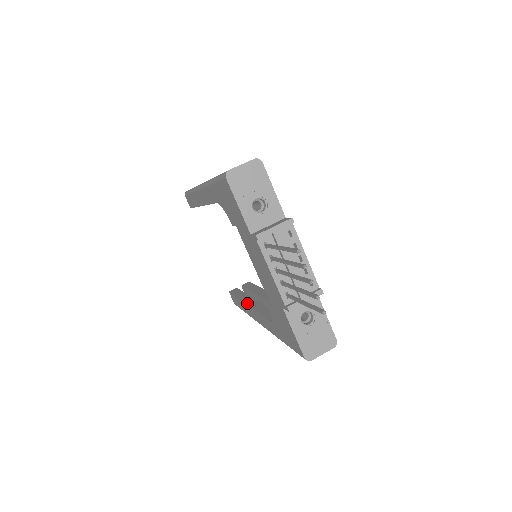
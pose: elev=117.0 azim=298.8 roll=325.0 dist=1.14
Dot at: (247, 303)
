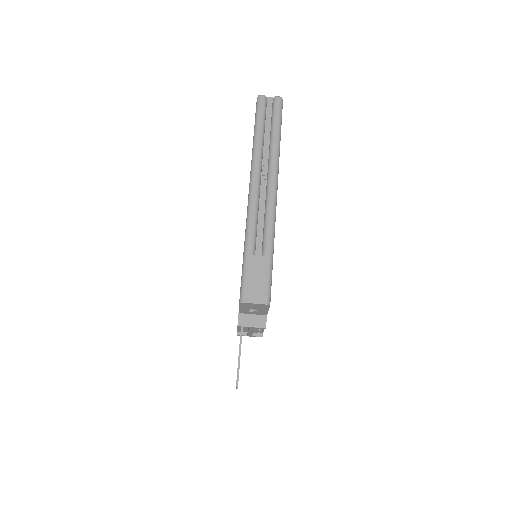
Dot at: occluded
